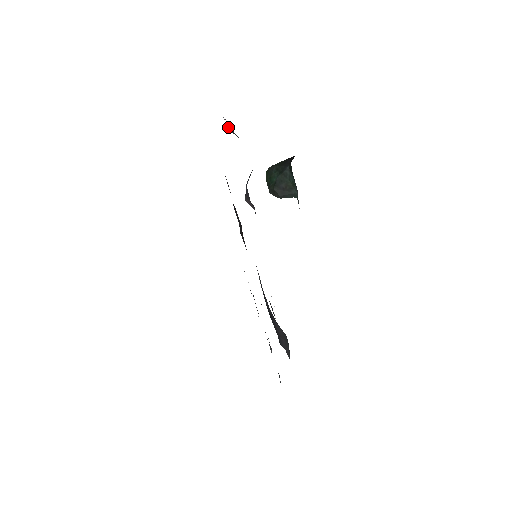
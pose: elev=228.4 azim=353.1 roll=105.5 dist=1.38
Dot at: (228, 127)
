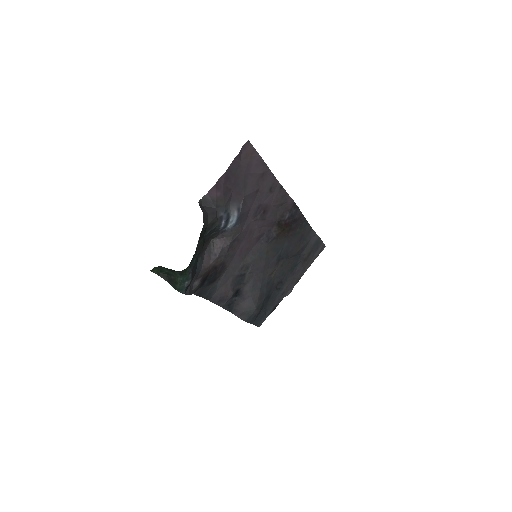
Dot at: (205, 196)
